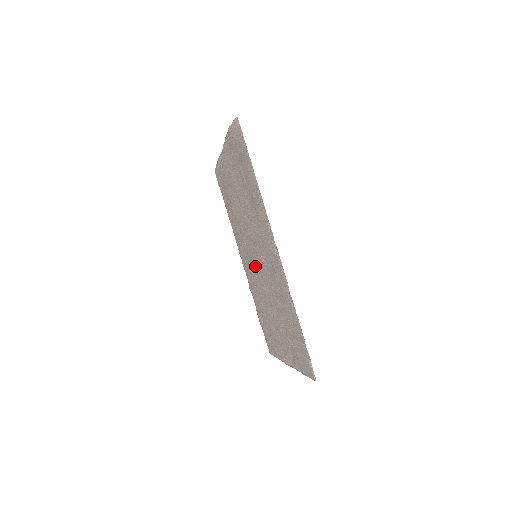
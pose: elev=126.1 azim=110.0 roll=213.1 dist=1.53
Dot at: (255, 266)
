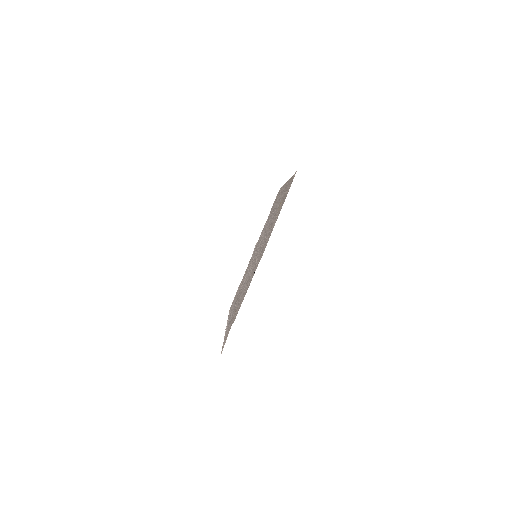
Dot at: occluded
